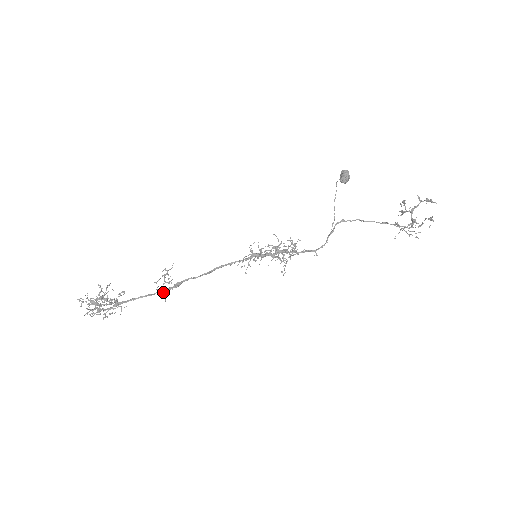
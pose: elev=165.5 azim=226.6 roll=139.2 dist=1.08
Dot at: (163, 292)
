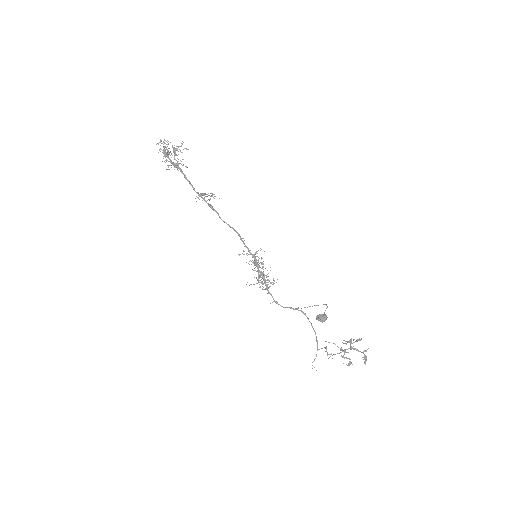
Dot at: occluded
